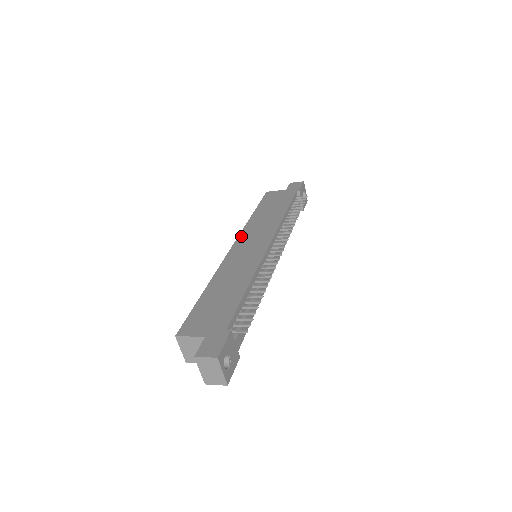
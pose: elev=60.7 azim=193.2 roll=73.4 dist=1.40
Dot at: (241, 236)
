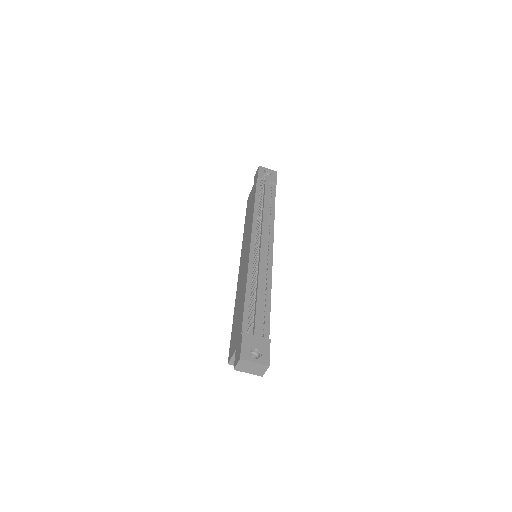
Dot at: (241, 252)
